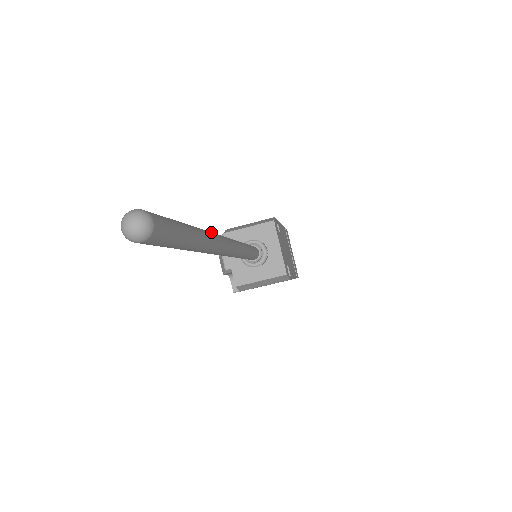
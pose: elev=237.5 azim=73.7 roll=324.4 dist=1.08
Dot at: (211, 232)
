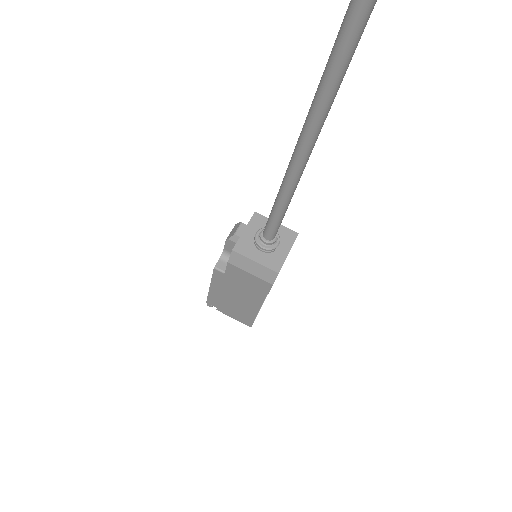
Dot at: occluded
